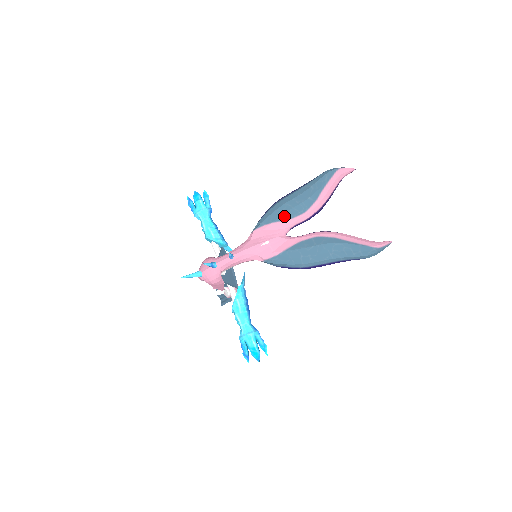
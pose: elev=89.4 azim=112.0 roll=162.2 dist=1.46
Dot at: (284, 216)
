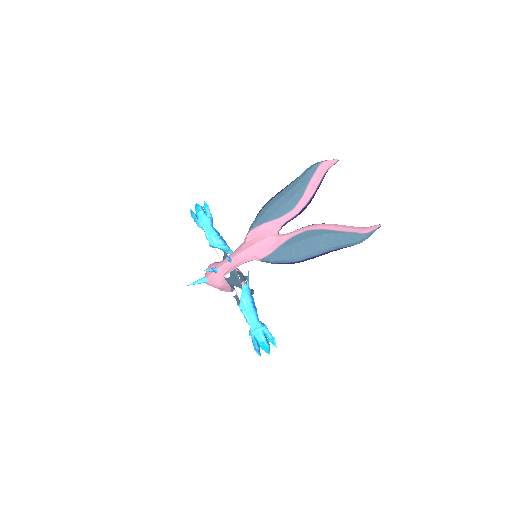
Dot at: (274, 215)
